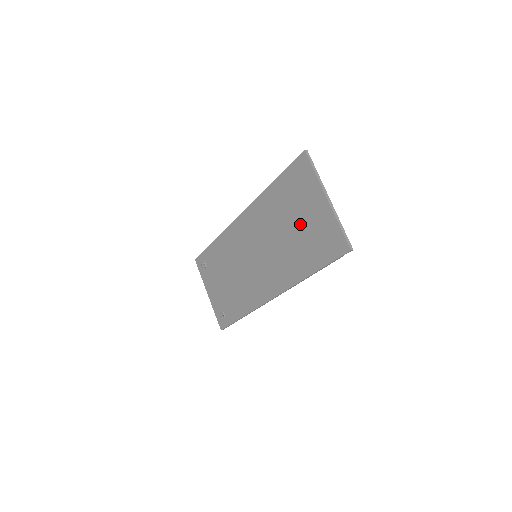
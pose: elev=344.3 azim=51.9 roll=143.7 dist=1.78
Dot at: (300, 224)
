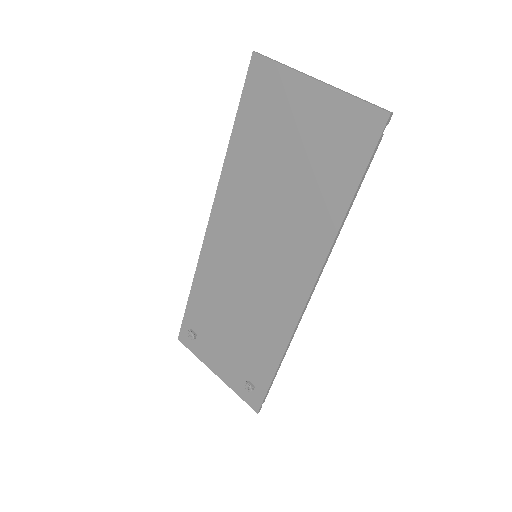
Dot at: (295, 151)
